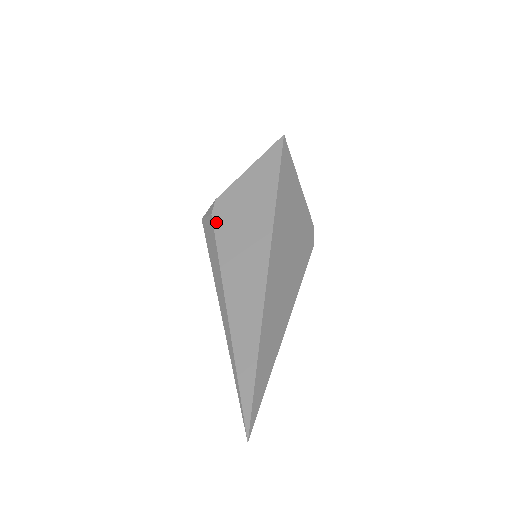
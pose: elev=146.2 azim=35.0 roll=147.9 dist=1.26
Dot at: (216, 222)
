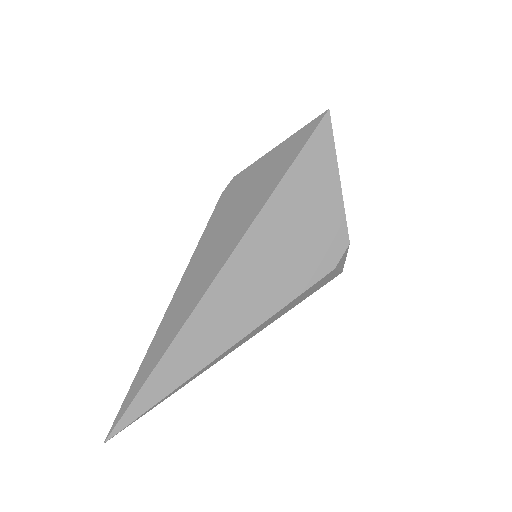
Dot at: (218, 204)
